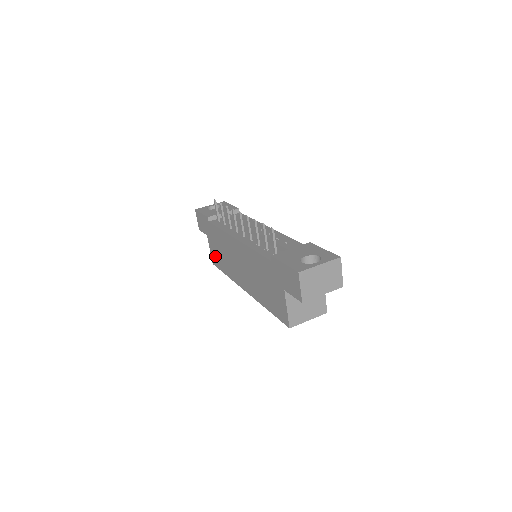
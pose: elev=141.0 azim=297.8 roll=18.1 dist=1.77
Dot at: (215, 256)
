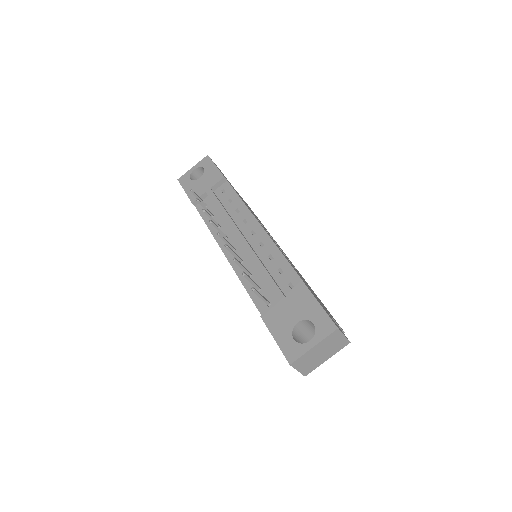
Dot at: occluded
